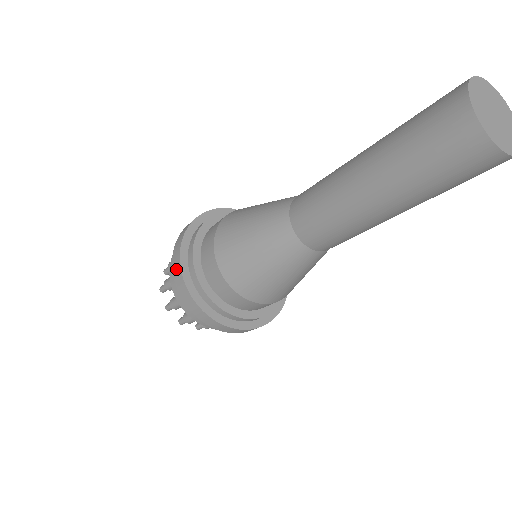
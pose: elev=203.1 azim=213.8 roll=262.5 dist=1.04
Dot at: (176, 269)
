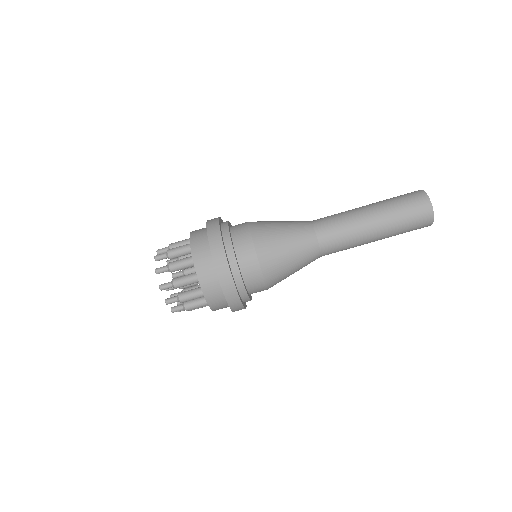
Dot at: (217, 250)
